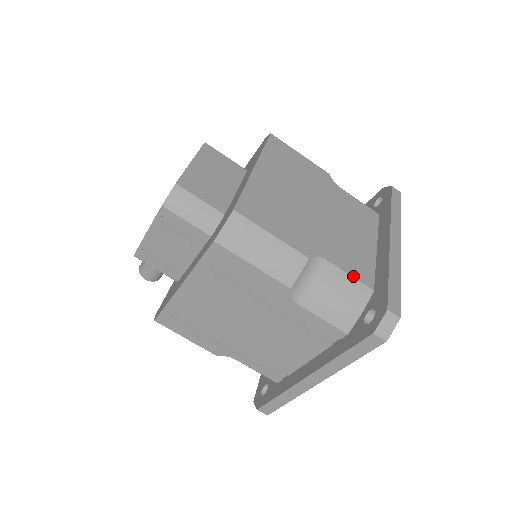
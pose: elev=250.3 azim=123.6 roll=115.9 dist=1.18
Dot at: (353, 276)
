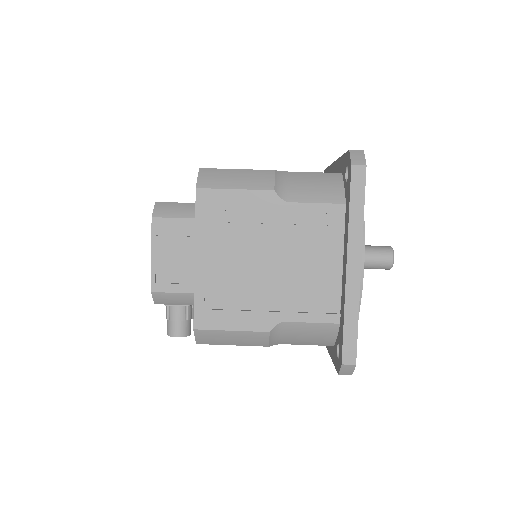
Dot at: (319, 172)
